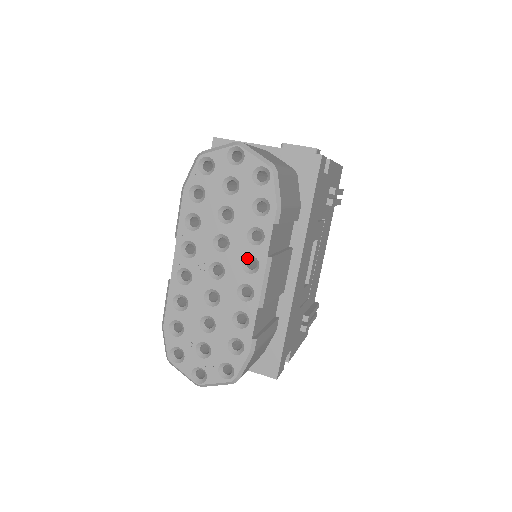
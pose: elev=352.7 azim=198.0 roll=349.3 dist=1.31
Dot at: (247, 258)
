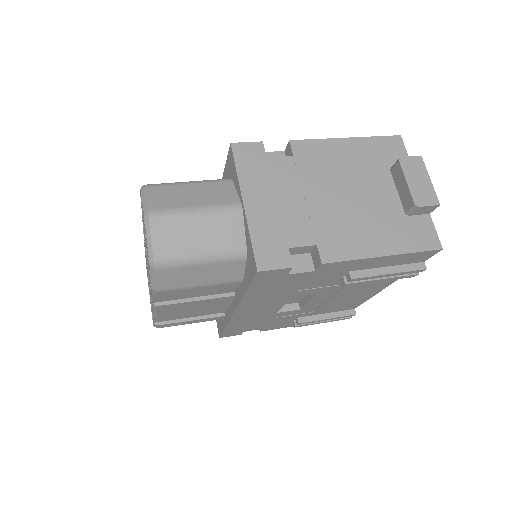
Dot at: occluded
